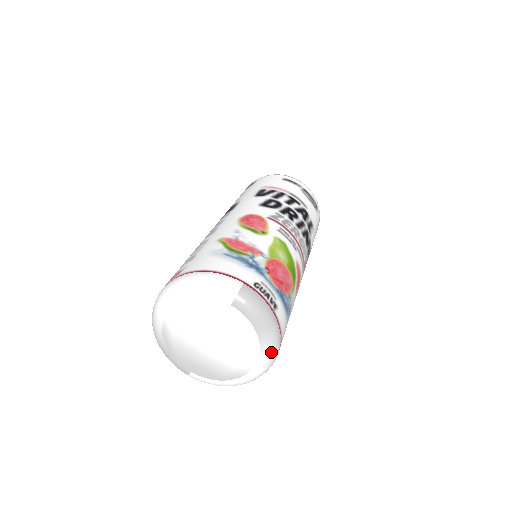
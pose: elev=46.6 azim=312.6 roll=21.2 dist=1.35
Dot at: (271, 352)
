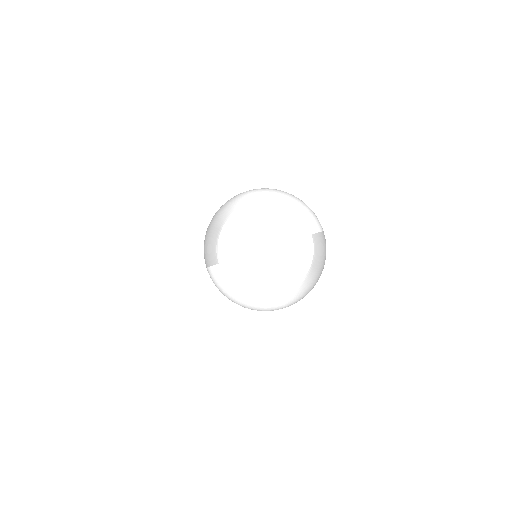
Dot at: (302, 293)
